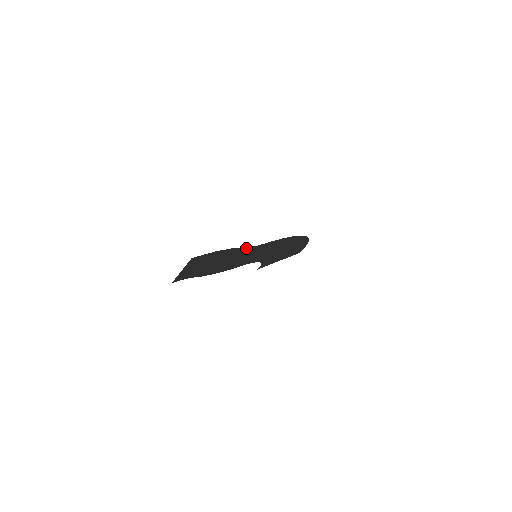
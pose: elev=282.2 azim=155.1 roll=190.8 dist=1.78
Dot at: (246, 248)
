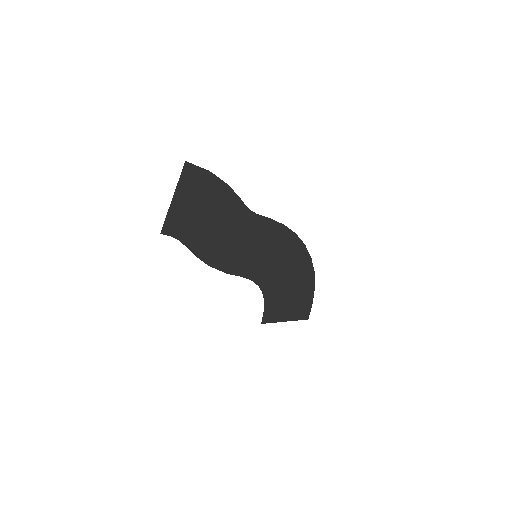
Dot at: (243, 208)
